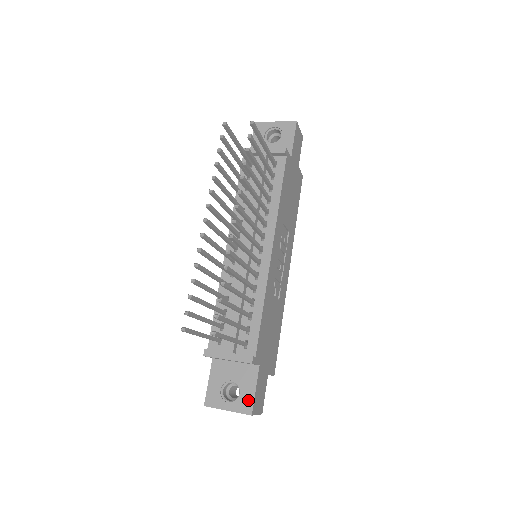
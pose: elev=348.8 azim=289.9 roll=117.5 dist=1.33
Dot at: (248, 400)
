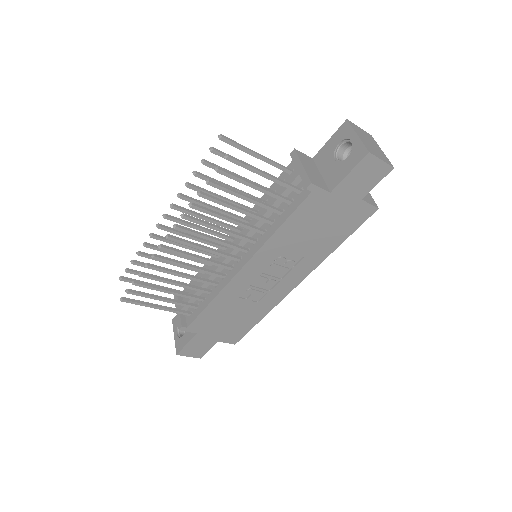
Dot at: (181, 345)
